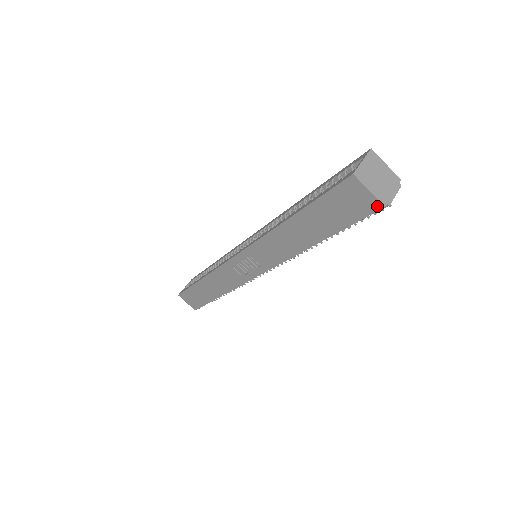
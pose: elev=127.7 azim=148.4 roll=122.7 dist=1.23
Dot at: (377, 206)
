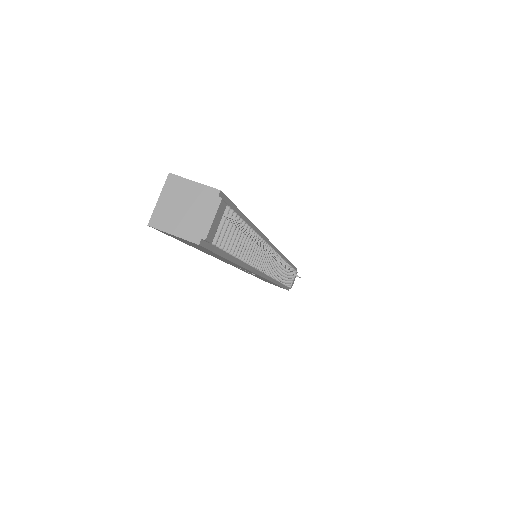
Dot at: (196, 244)
